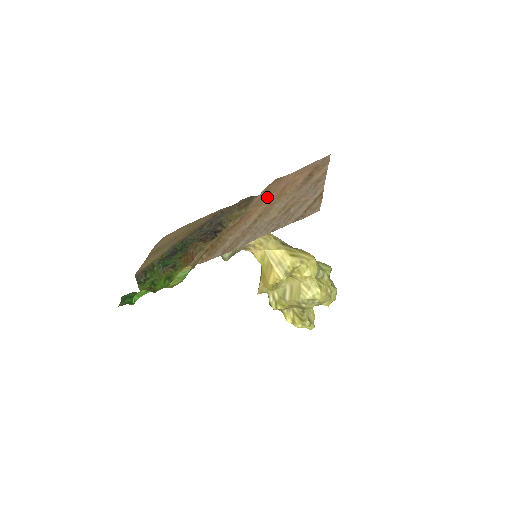
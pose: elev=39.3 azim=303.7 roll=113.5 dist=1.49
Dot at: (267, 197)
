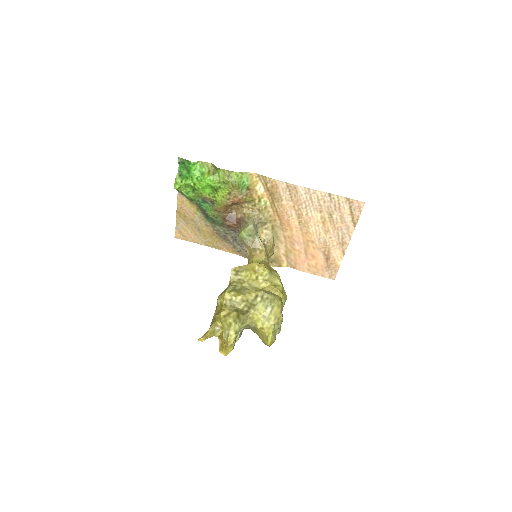
Dot at: (294, 245)
